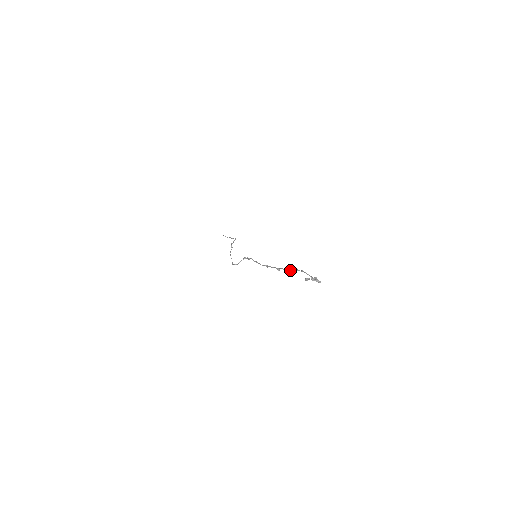
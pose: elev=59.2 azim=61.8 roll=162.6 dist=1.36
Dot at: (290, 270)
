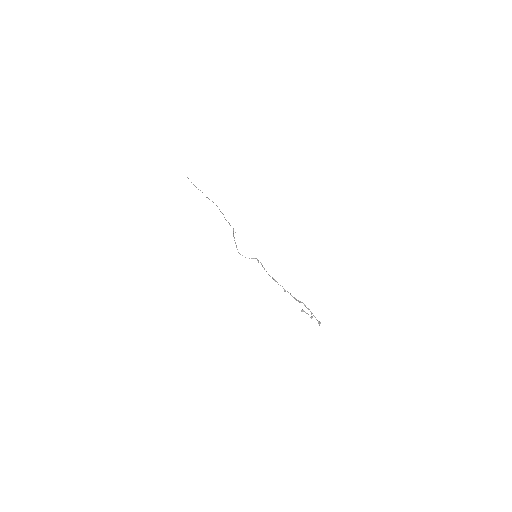
Dot at: (300, 302)
